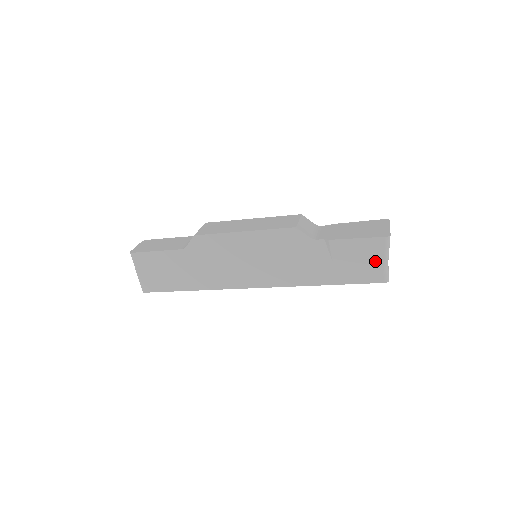
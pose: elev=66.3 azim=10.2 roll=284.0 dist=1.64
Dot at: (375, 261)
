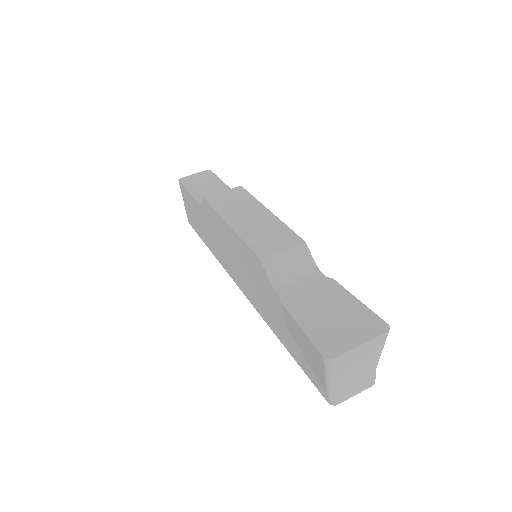
Dot at: (318, 370)
